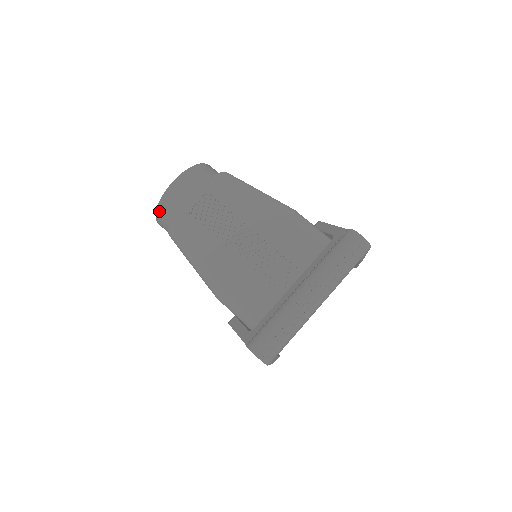
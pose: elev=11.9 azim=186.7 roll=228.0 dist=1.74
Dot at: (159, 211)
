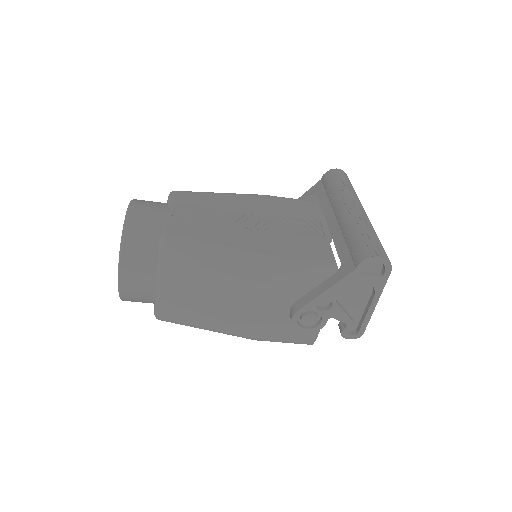
Dot at: (126, 244)
